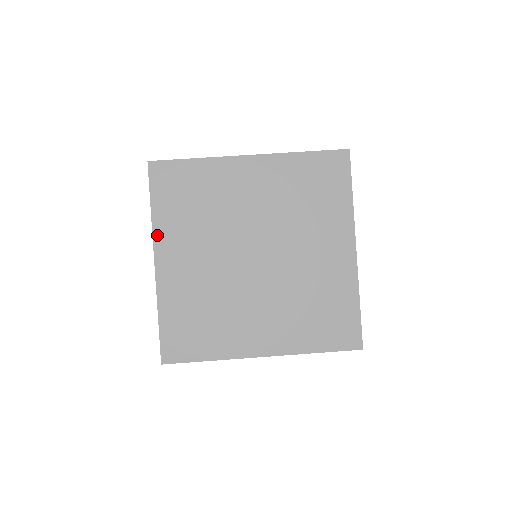
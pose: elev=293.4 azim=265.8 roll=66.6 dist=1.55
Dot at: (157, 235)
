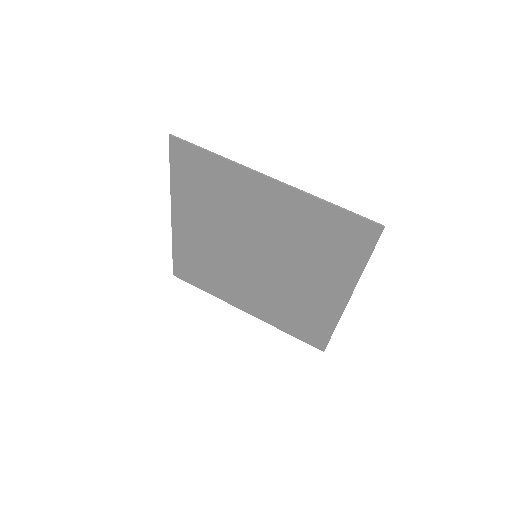
Dot at: (174, 199)
